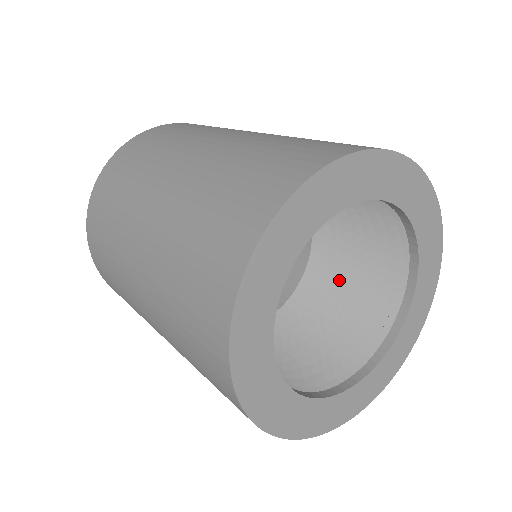
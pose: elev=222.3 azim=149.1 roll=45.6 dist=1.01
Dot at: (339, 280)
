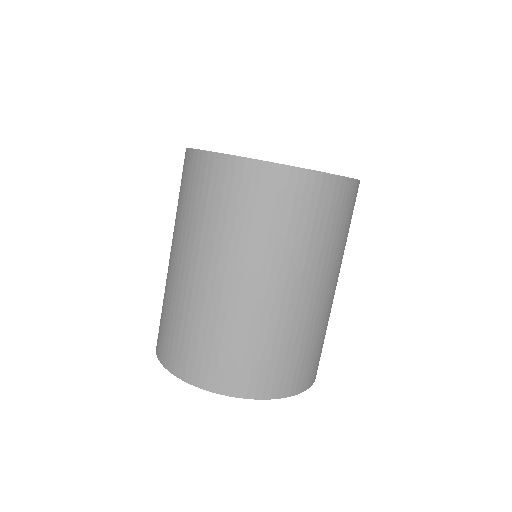
Dot at: occluded
